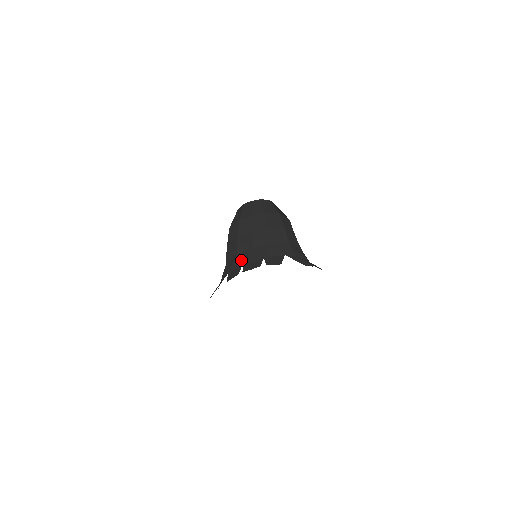
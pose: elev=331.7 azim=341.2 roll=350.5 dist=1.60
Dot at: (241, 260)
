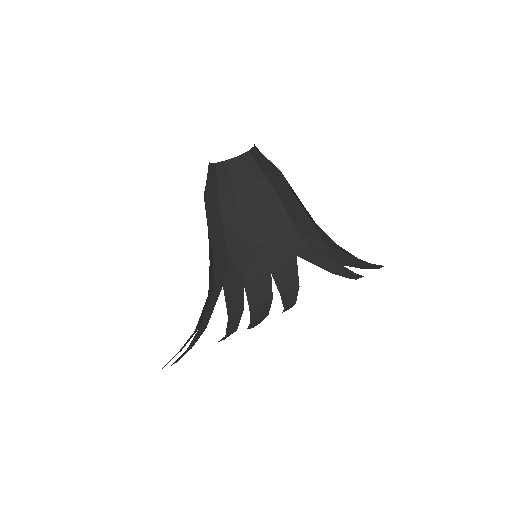
Dot at: (239, 273)
